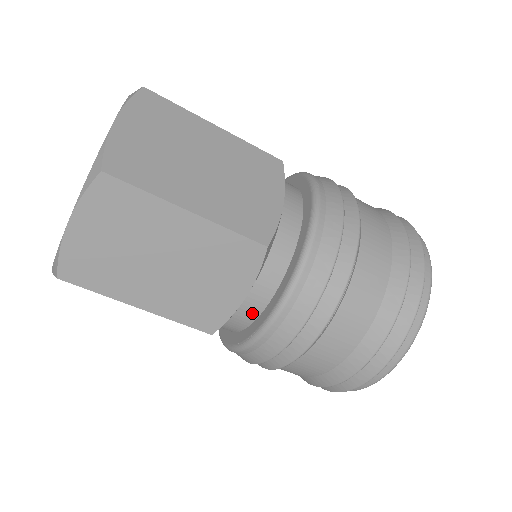
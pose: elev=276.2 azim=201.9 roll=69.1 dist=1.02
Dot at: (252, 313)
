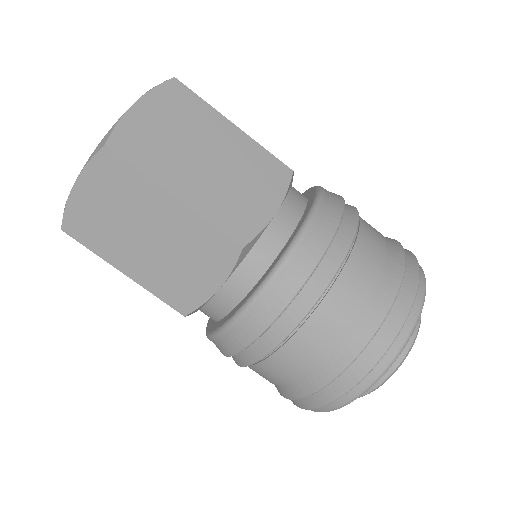
Dot at: (225, 307)
